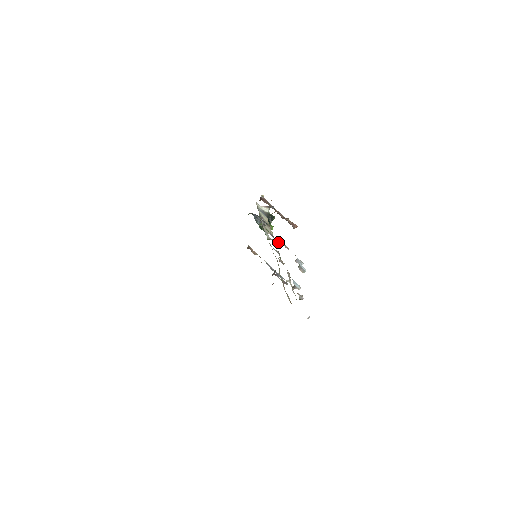
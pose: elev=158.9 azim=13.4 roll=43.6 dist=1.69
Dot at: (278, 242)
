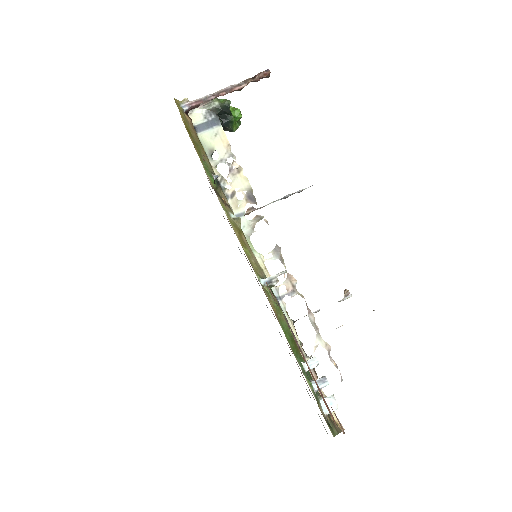
Dot at: (266, 290)
